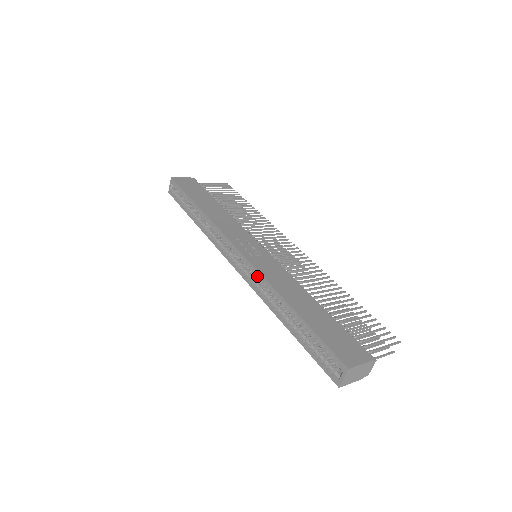
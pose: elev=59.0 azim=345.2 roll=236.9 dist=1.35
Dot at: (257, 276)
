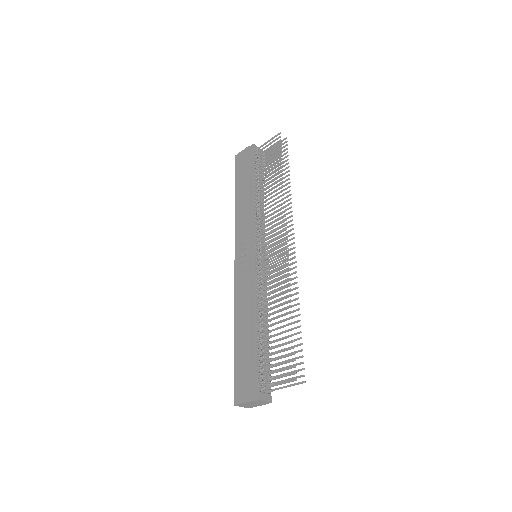
Dot at: occluded
